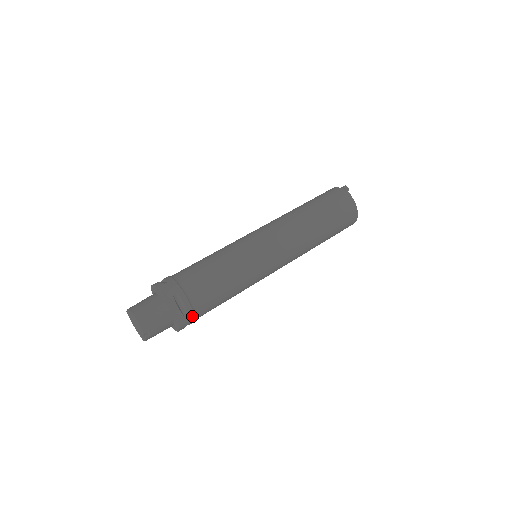
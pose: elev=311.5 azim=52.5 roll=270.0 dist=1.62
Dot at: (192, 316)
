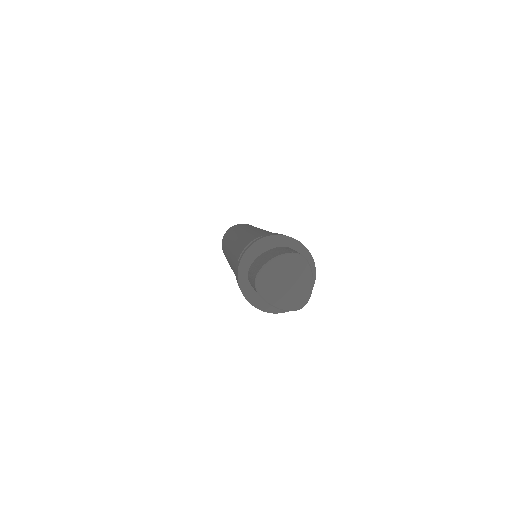
Dot at: occluded
